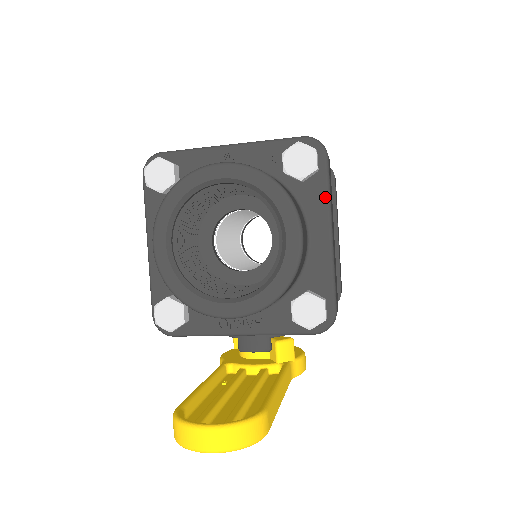
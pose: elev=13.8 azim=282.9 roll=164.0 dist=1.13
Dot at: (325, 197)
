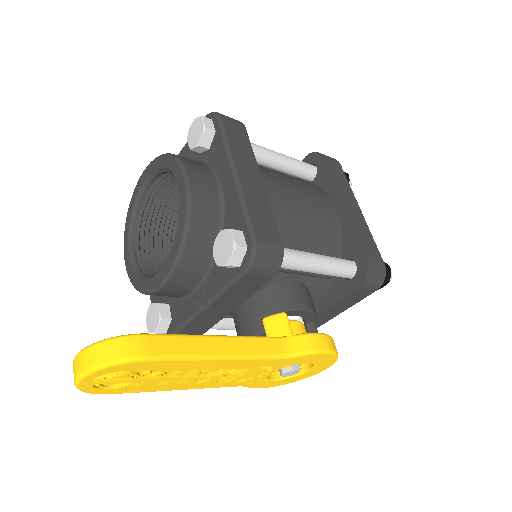
Dot at: (223, 147)
